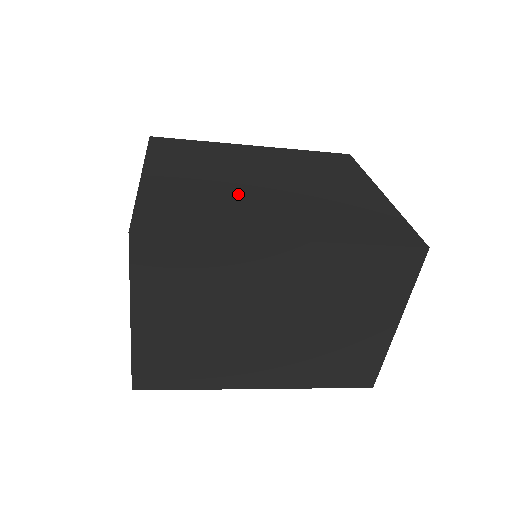
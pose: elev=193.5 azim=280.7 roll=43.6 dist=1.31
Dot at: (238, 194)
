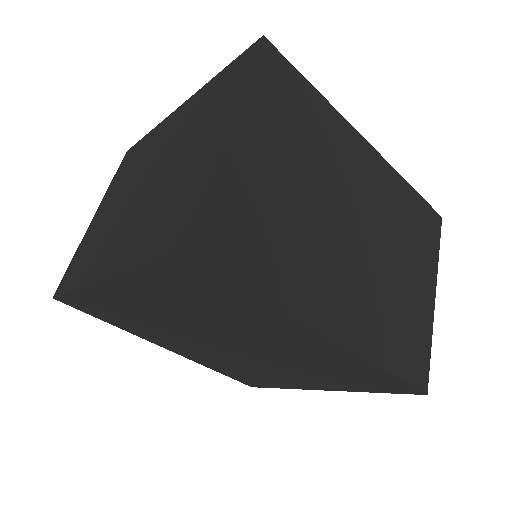
Dot at: occluded
